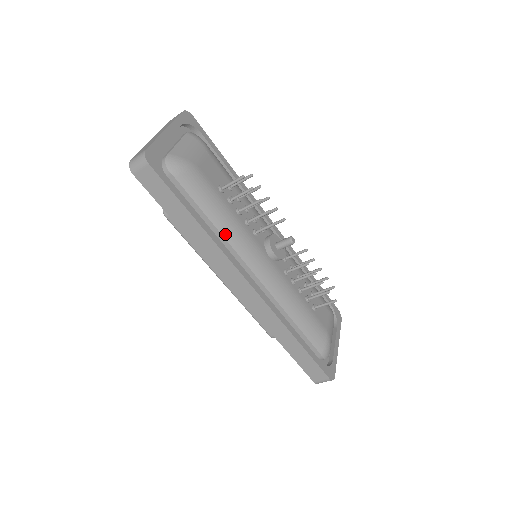
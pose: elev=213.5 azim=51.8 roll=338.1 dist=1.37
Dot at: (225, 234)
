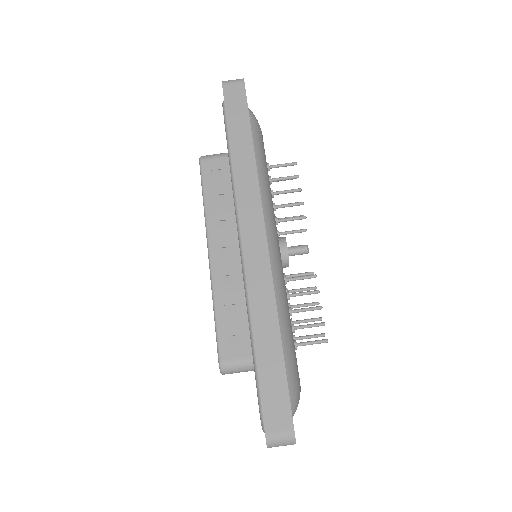
Dot at: (261, 183)
